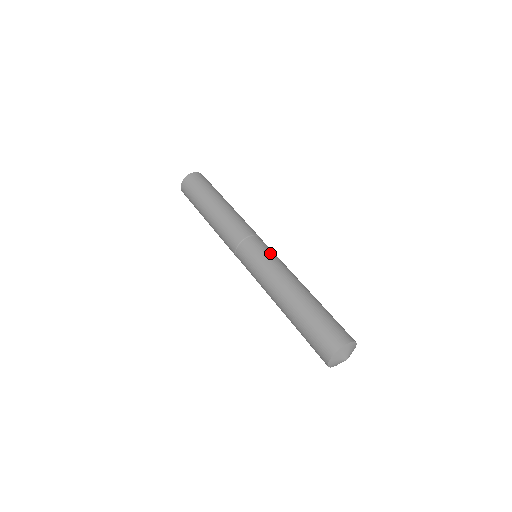
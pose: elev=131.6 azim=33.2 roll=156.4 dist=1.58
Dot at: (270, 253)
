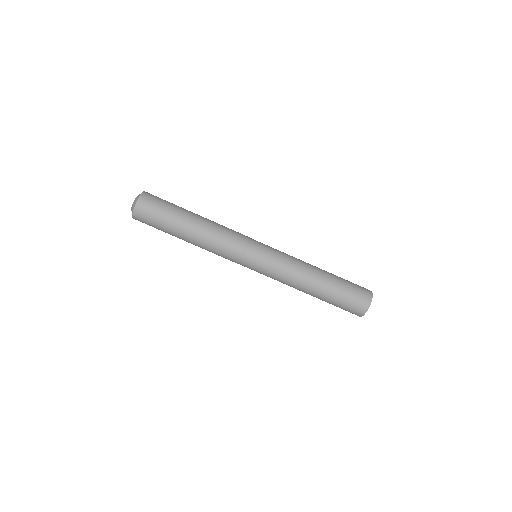
Dot at: (273, 253)
